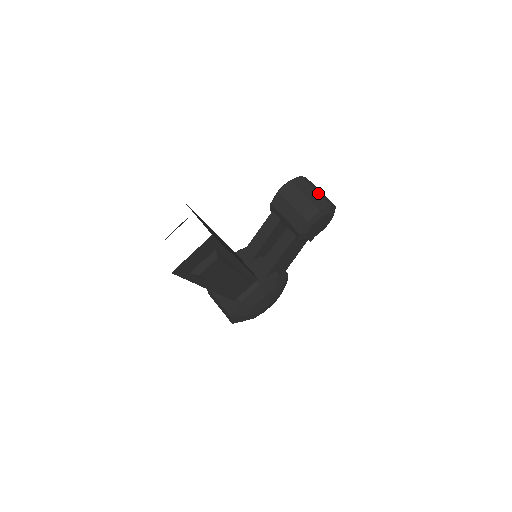
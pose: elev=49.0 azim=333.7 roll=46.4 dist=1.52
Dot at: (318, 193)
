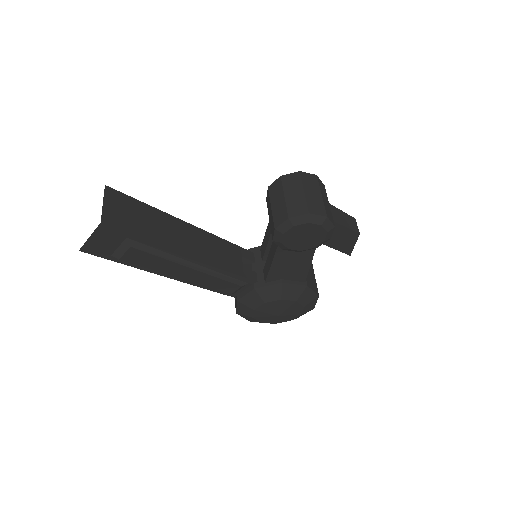
Dot at: (304, 196)
